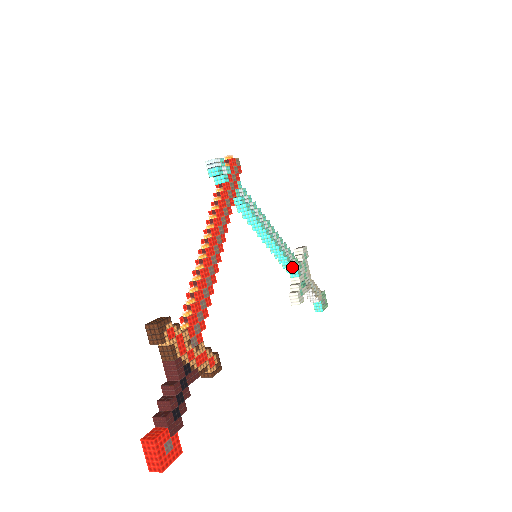
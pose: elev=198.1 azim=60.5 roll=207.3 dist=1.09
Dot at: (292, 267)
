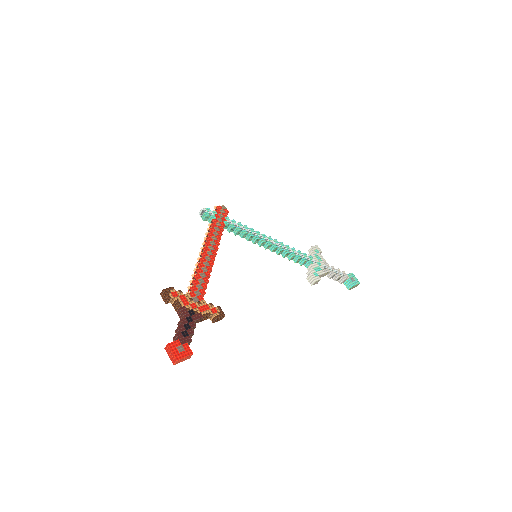
Dot at: (301, 260)
